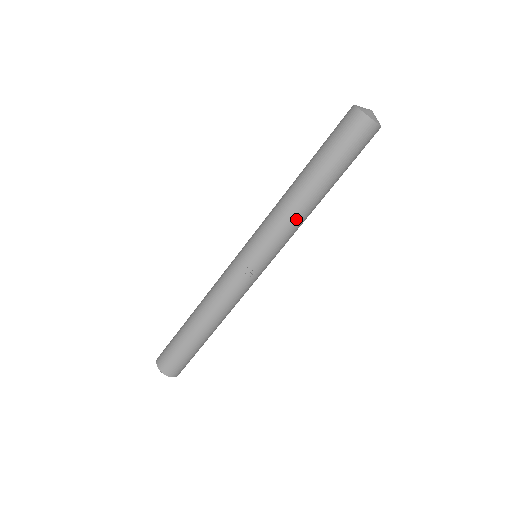
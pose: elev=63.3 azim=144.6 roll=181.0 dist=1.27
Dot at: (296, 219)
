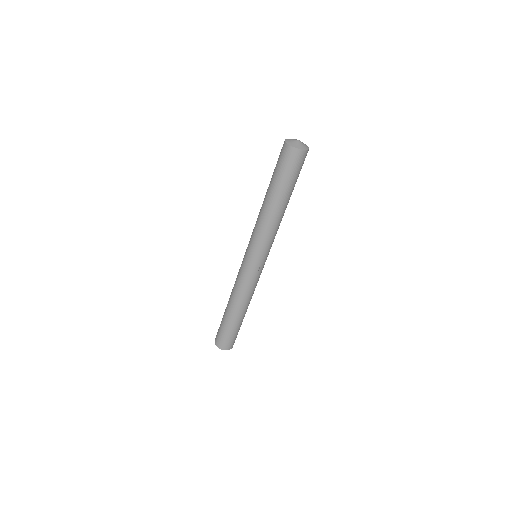
Dot at: (276, 227)
